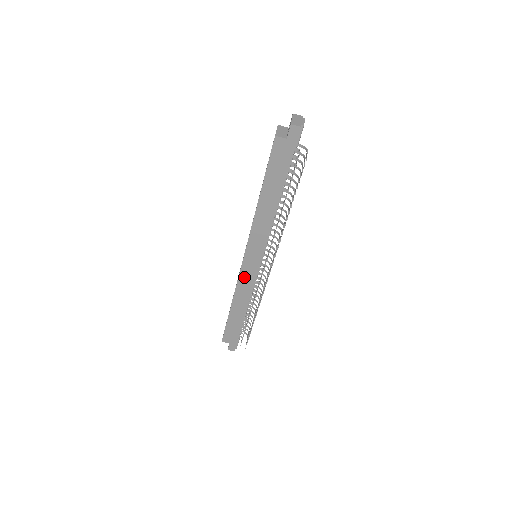
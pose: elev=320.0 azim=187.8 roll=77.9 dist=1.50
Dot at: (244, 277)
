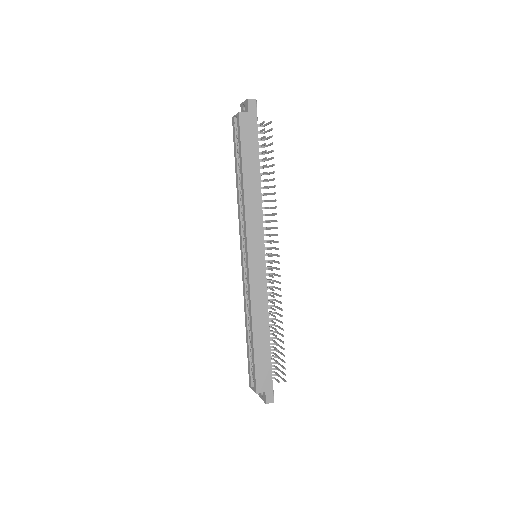
Dot at: (255, 282)
